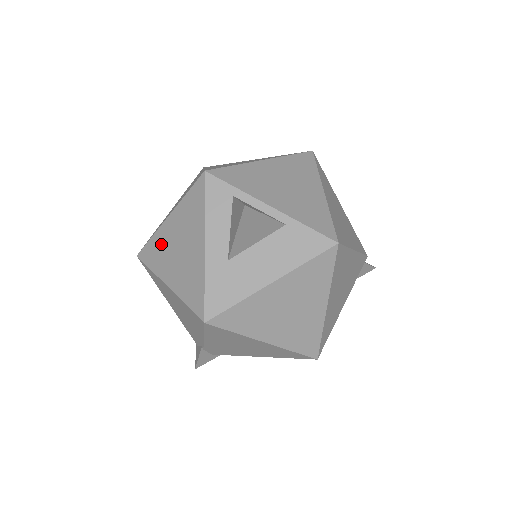
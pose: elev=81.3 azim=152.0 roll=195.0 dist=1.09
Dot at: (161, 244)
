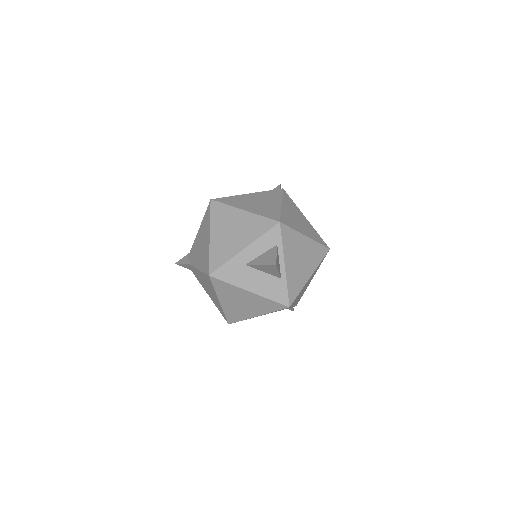
Dot at: (227, 215)
